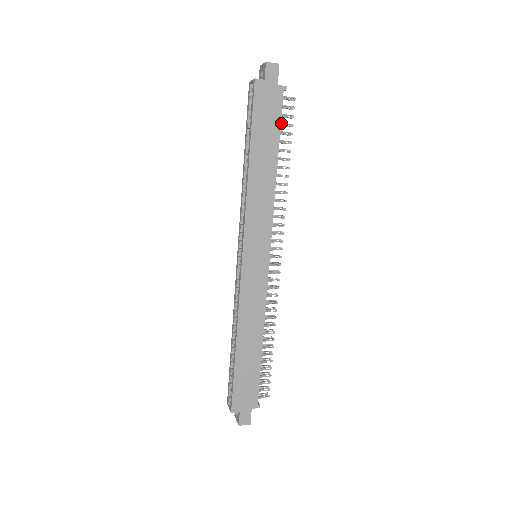
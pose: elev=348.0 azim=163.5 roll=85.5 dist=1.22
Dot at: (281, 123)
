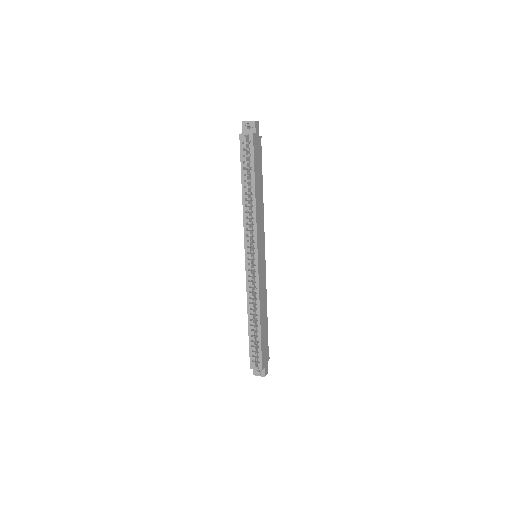
Dot at: occluded
